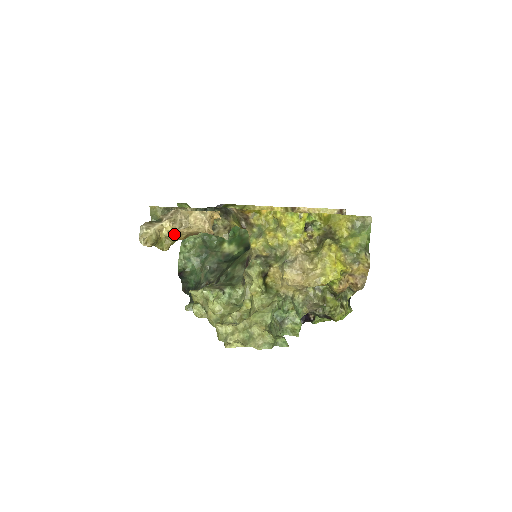
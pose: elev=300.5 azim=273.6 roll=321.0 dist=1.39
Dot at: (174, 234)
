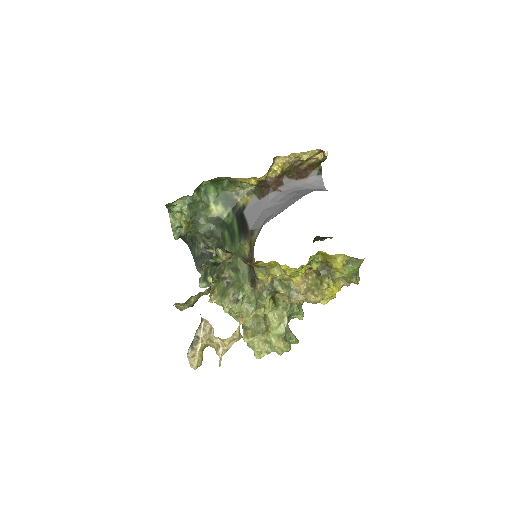
Dot at: (220, 365)
